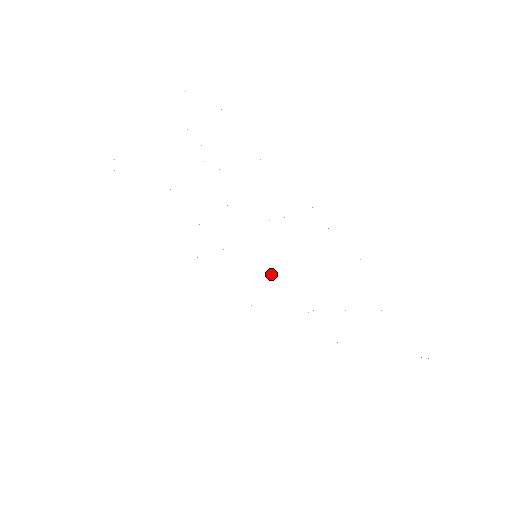
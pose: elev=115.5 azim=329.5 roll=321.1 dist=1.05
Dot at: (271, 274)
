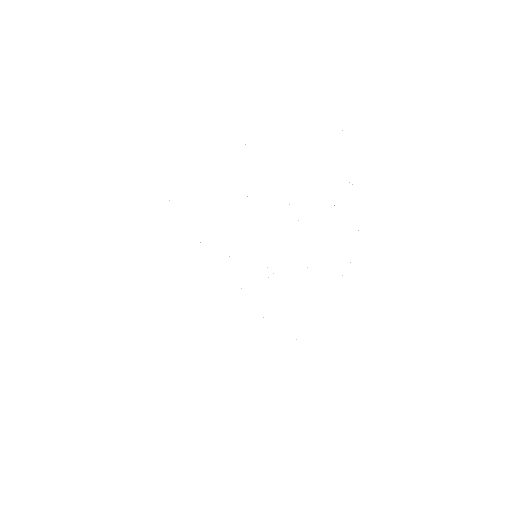
Dot at: occluded
